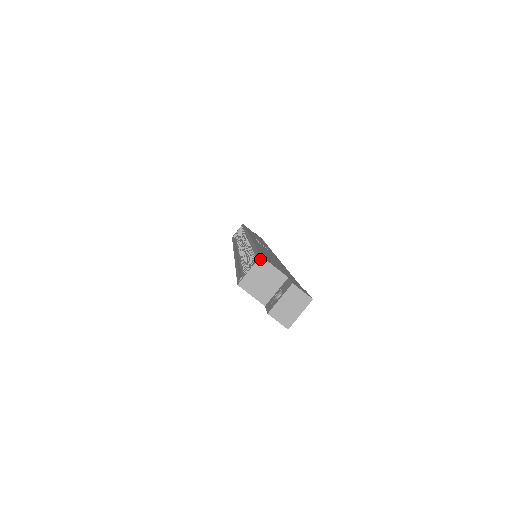
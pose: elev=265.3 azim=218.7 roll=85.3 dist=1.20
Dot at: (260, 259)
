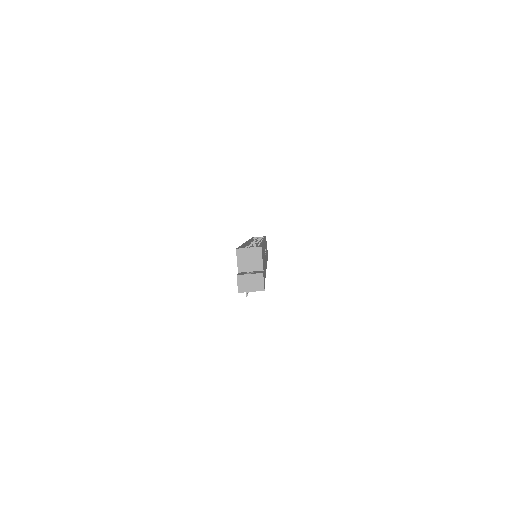
Dot at: (259, 248)
